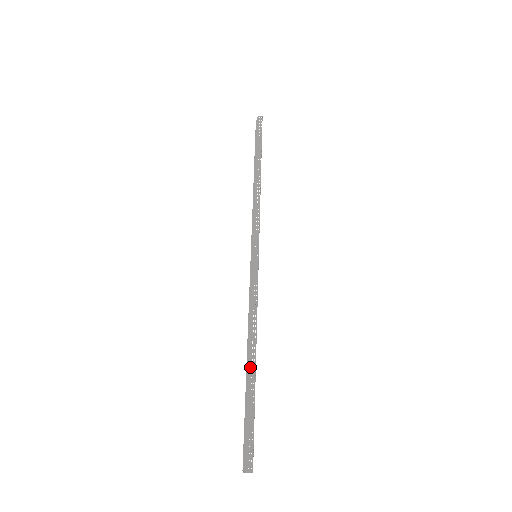
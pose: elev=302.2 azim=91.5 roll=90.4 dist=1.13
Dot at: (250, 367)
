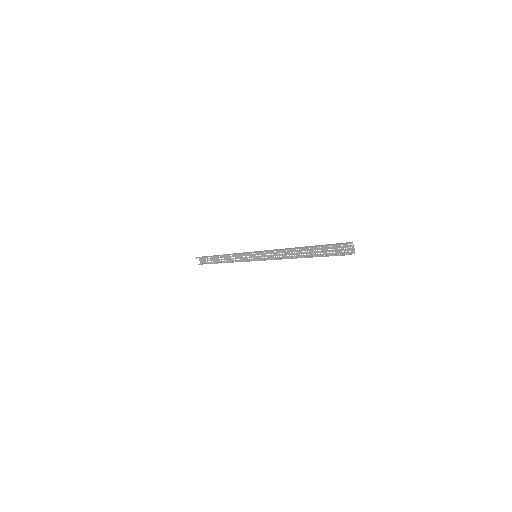
Dot at: (304, 247)
